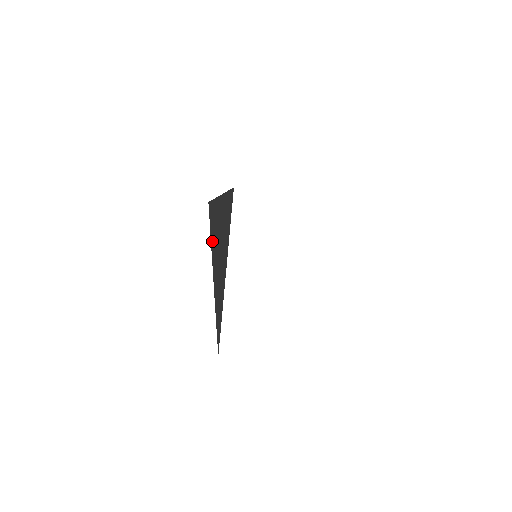
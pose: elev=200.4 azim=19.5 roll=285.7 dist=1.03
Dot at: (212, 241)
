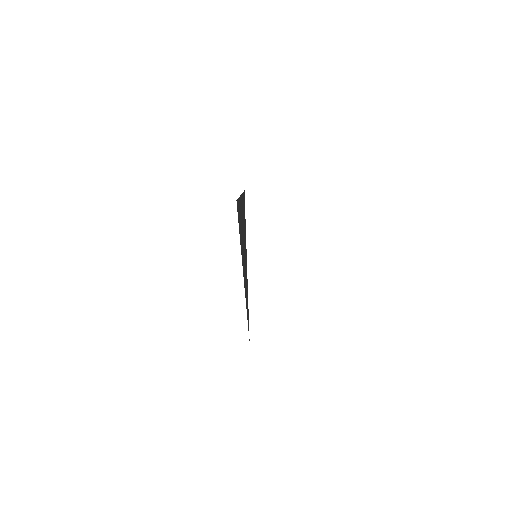
Dot at: (240, 238)
